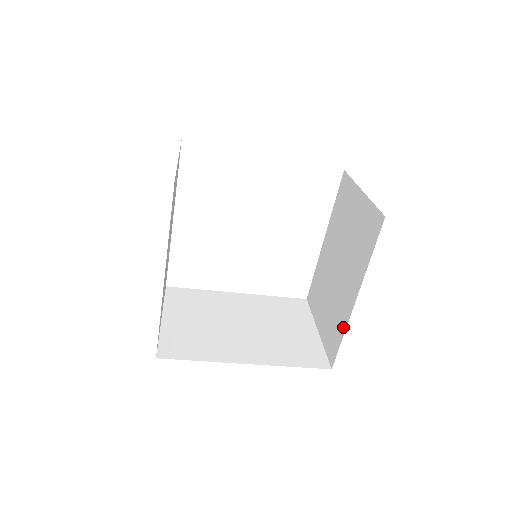
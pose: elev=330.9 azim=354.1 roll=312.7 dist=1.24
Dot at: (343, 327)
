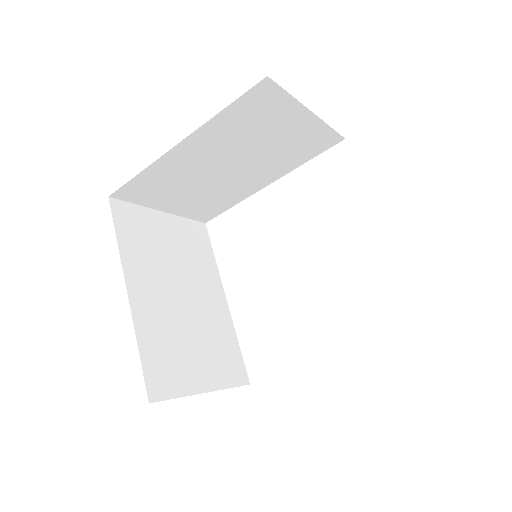
Dot at: occluded
